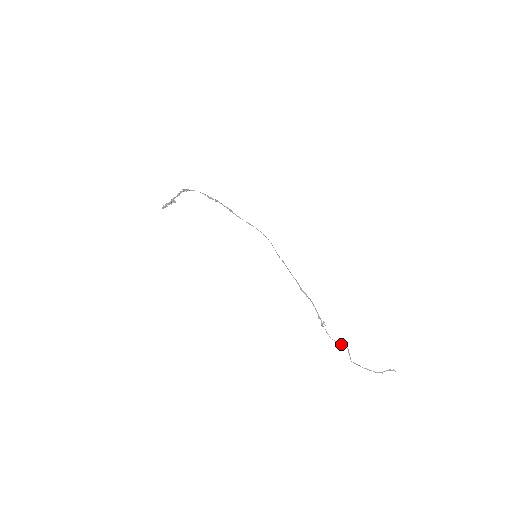
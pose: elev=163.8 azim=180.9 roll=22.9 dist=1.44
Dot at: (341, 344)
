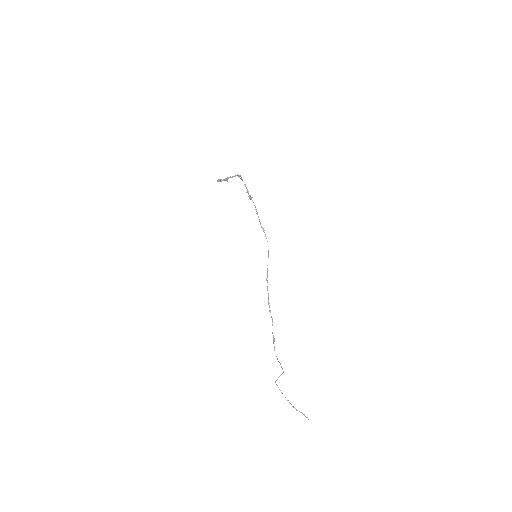
Dot at: (280, 364)
